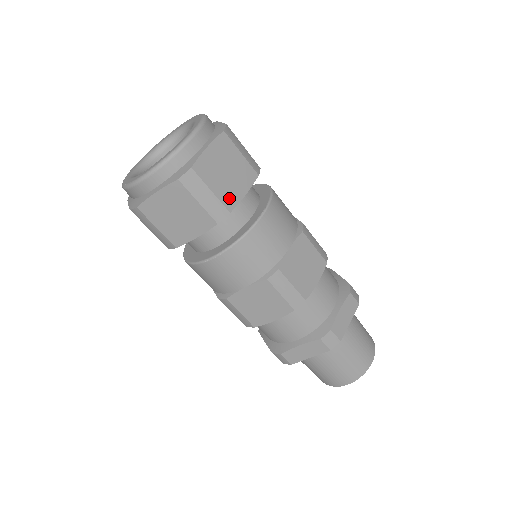
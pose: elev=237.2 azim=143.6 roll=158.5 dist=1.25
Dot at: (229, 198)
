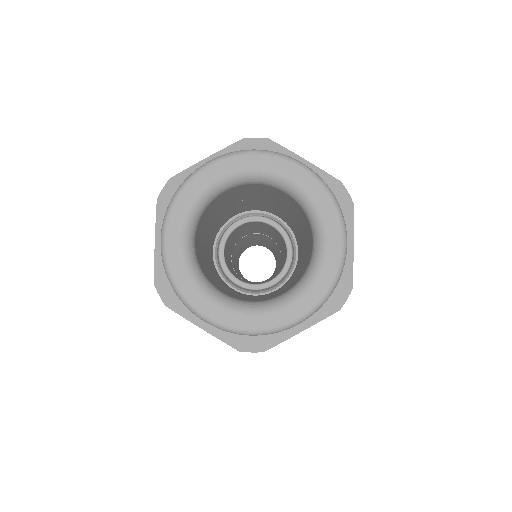
Dot at: occluded
